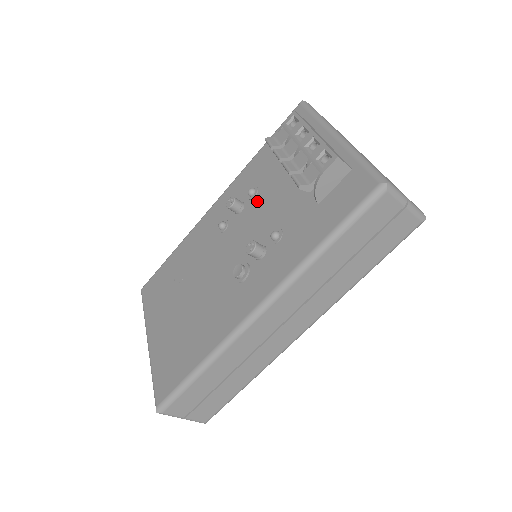
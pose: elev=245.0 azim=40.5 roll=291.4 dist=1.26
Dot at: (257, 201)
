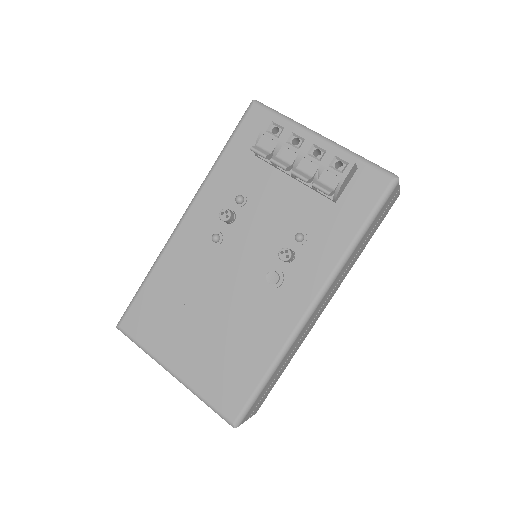
Dot at: (252, 207)
